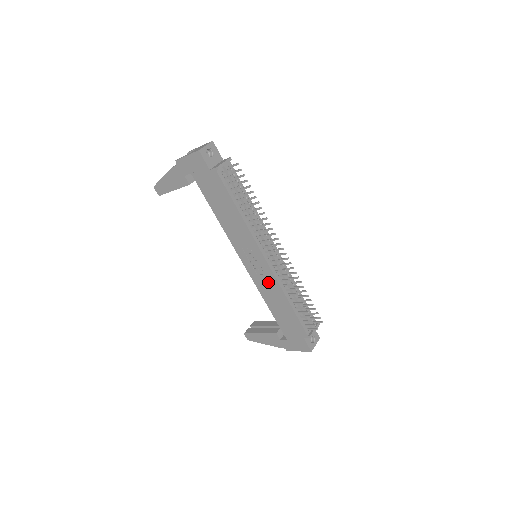
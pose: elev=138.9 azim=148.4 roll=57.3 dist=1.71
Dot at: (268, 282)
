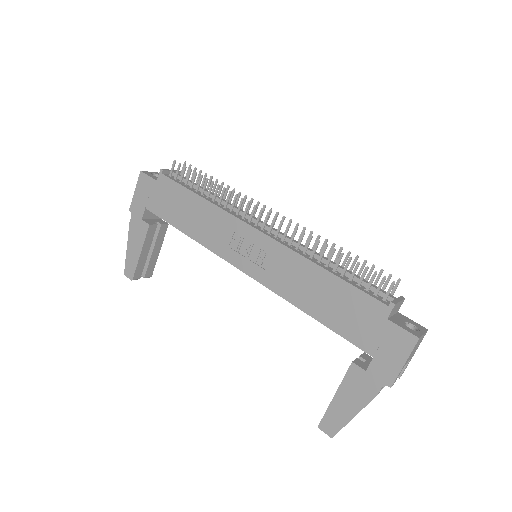
Dot at: (281, 265)
